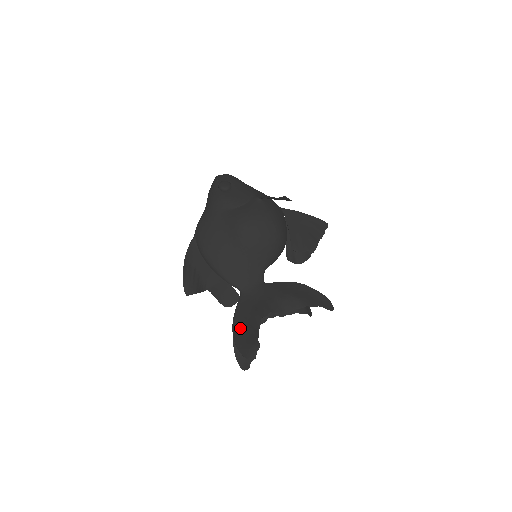
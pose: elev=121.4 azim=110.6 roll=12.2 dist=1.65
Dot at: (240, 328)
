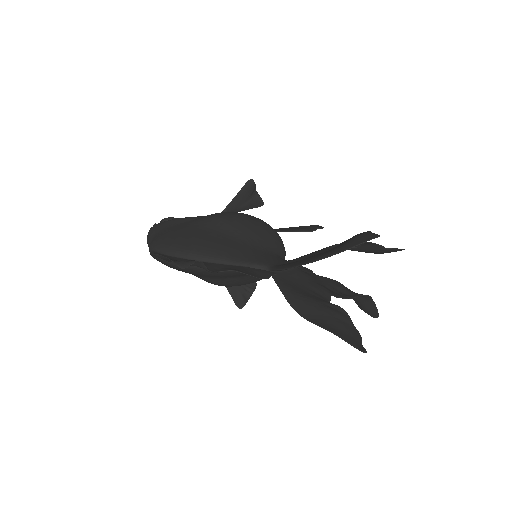
Dot at: (311, 257)
